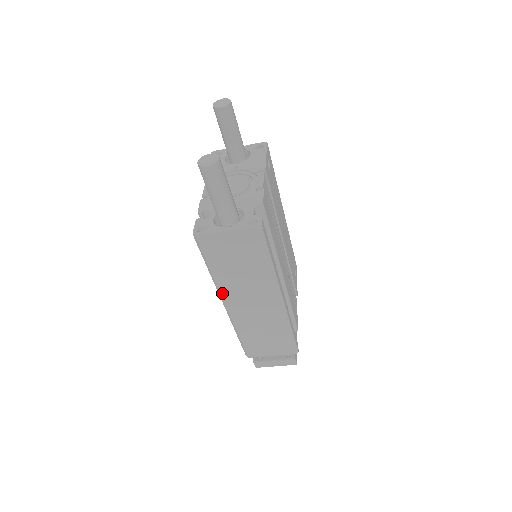
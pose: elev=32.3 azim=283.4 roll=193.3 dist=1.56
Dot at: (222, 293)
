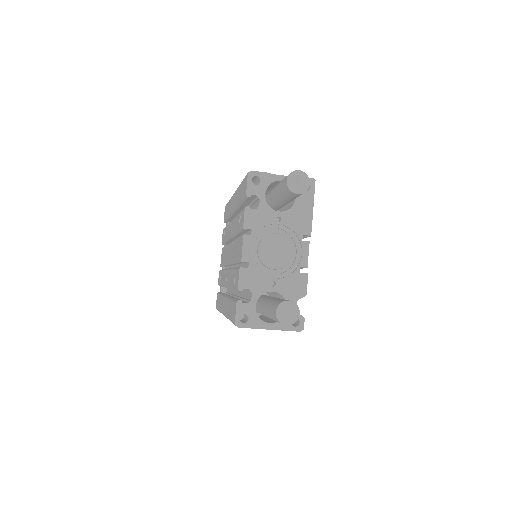
Dot at: occluded
